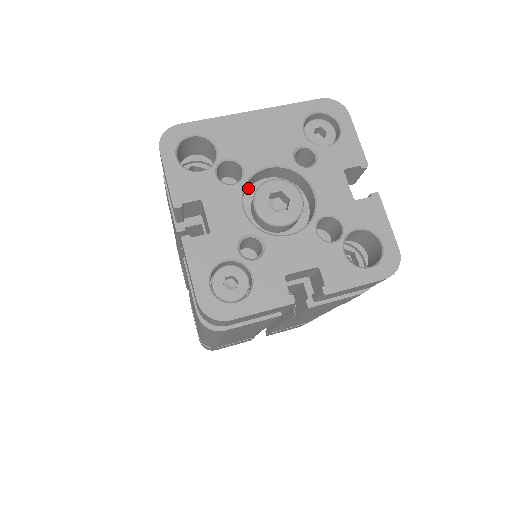
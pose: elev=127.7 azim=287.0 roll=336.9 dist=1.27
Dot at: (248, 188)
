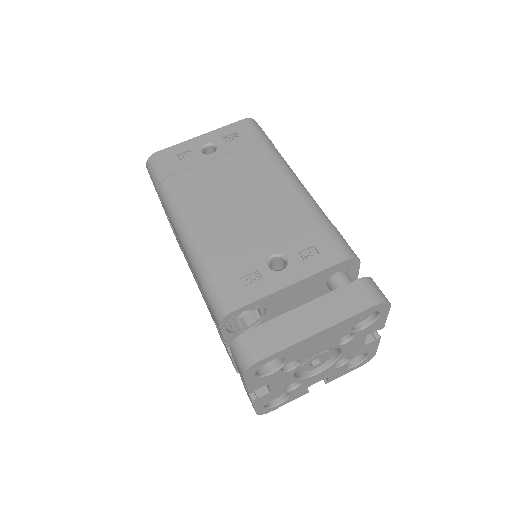
Dot at: occluded
